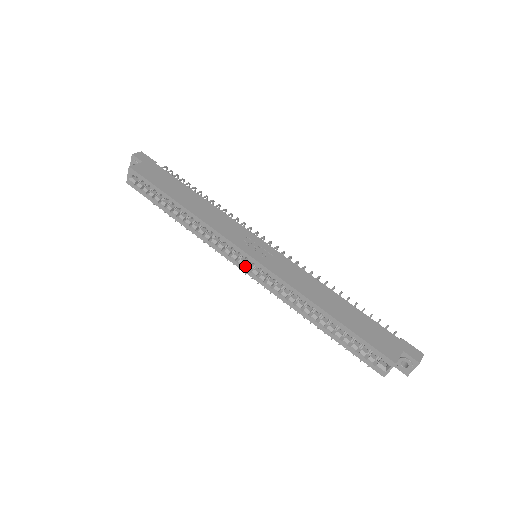
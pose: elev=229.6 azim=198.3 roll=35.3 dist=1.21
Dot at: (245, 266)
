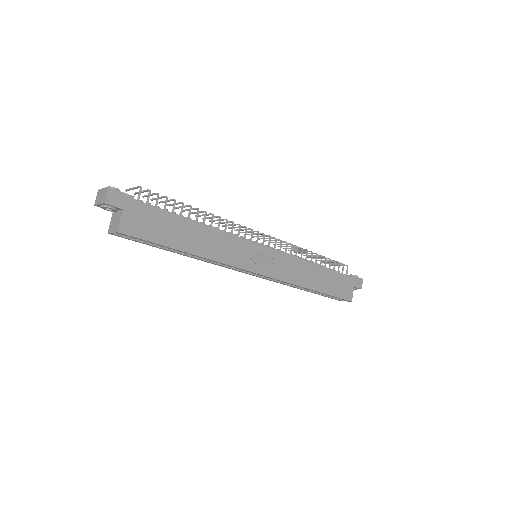
Dot at: (253, 274)
